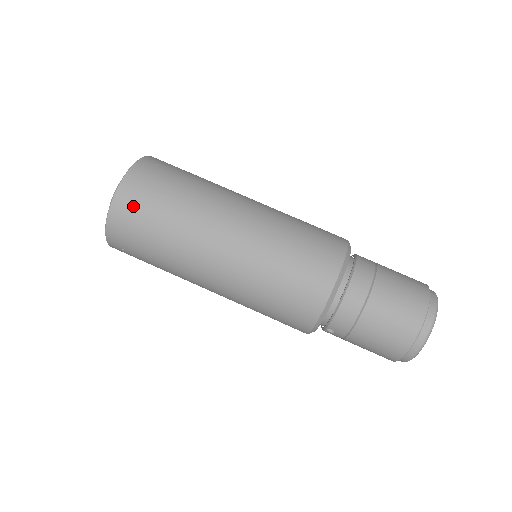
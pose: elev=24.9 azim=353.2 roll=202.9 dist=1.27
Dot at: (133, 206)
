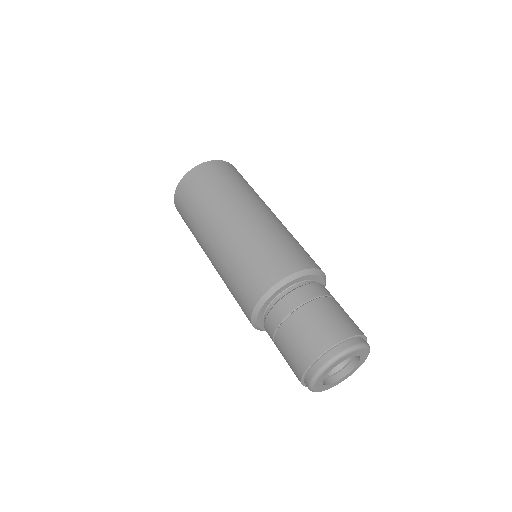
Dot at: (180, 213)
